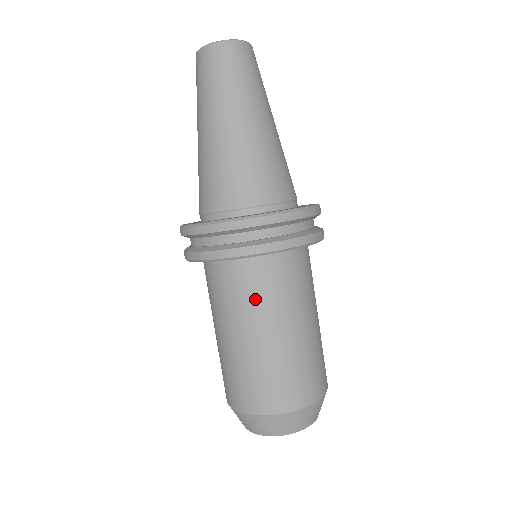
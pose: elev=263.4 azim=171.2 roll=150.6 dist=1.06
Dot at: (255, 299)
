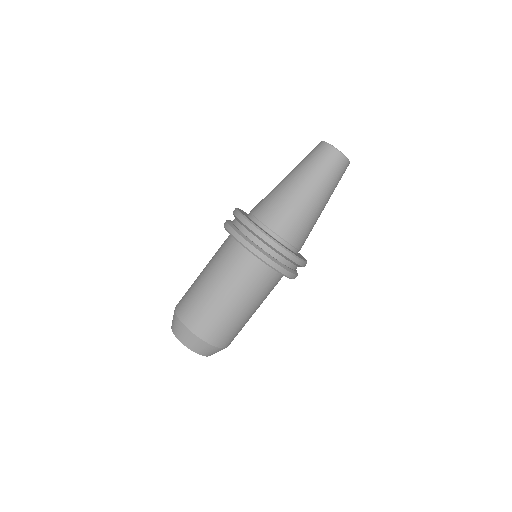
Dot at: (255, 287)
